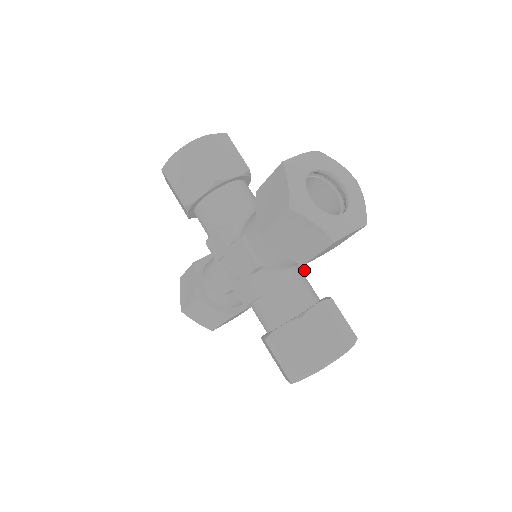
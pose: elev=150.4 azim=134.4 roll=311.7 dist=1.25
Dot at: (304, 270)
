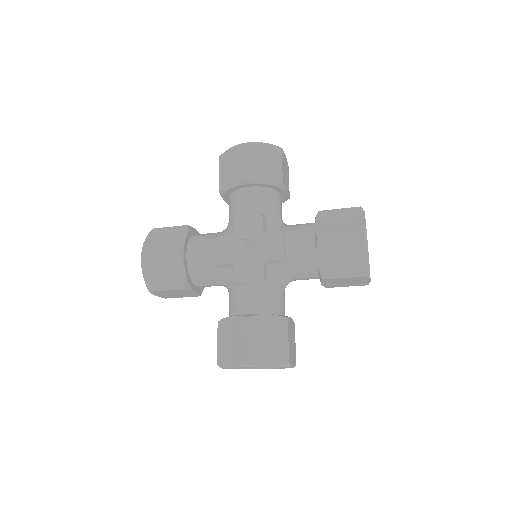
Dot at: occluded
